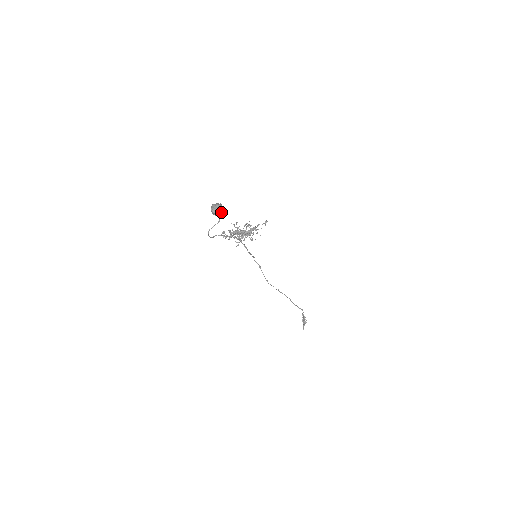
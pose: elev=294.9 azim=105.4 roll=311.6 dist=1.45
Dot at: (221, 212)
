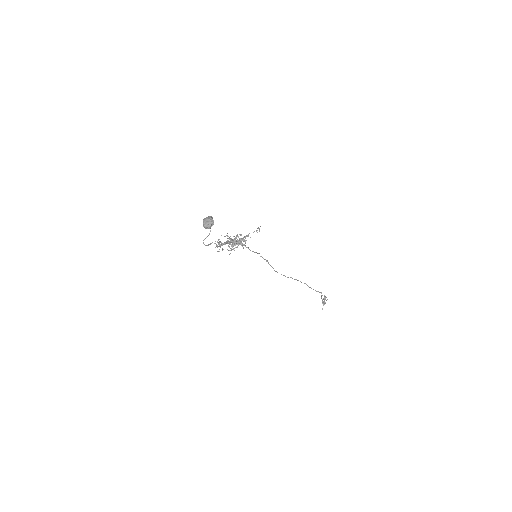
Dot at: (211, 226)
